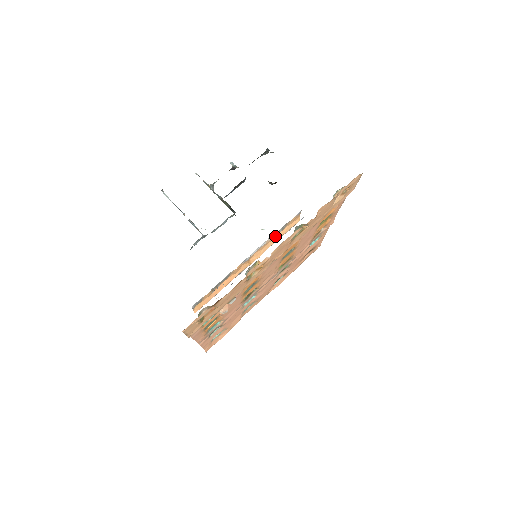
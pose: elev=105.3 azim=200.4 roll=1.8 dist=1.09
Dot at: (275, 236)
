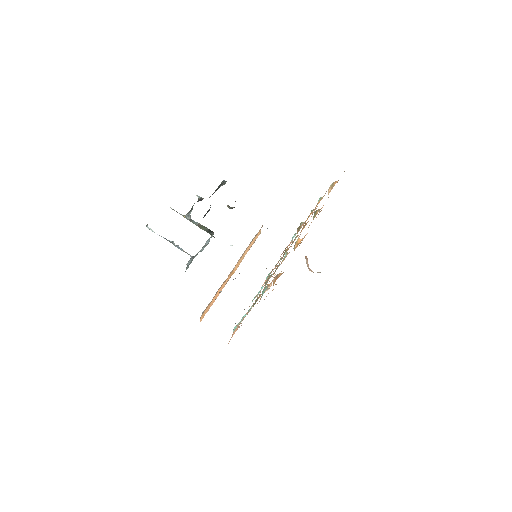
Dot at: (248, 247)
